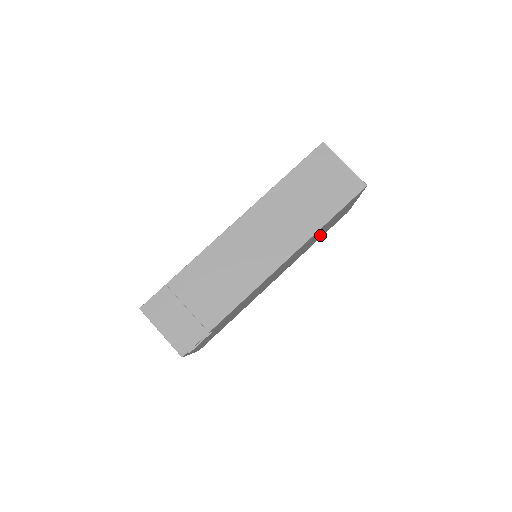
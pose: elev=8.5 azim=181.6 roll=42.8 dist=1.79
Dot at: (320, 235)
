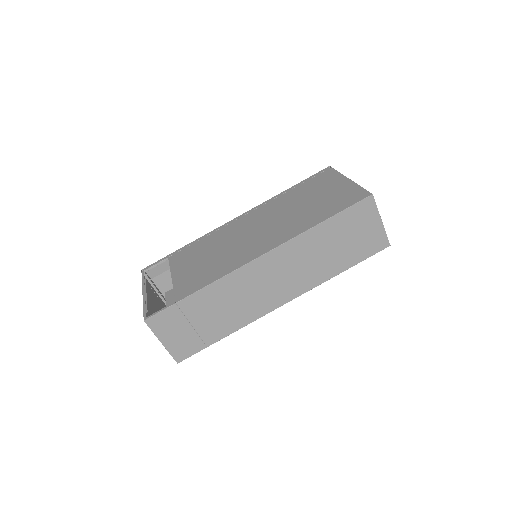
Dot at: occluded
